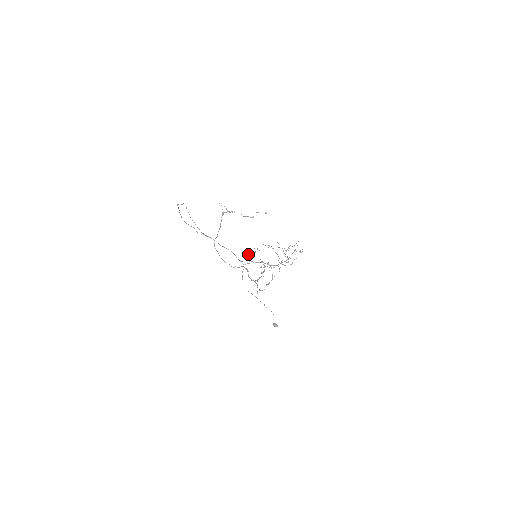
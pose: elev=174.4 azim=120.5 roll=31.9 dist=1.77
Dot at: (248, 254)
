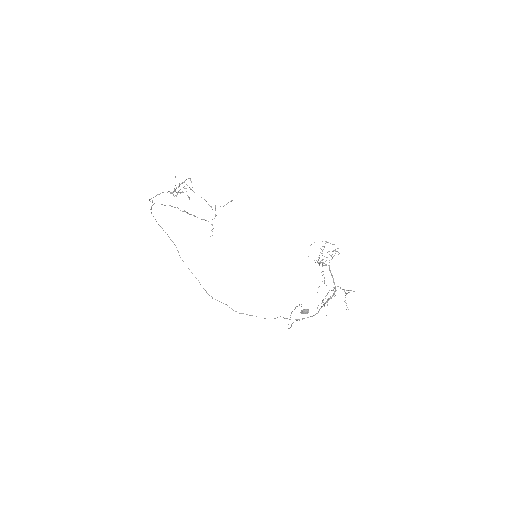
Dot at: occluded
